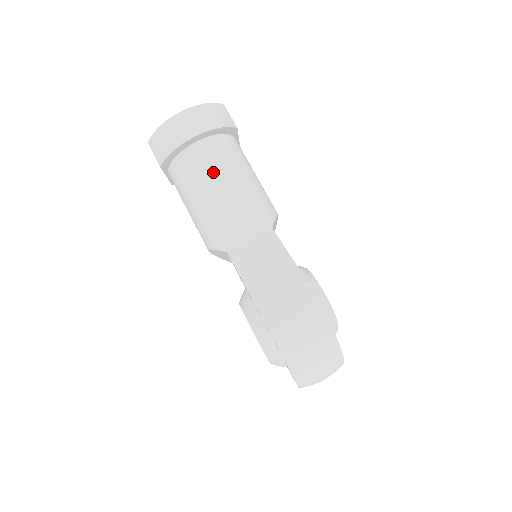
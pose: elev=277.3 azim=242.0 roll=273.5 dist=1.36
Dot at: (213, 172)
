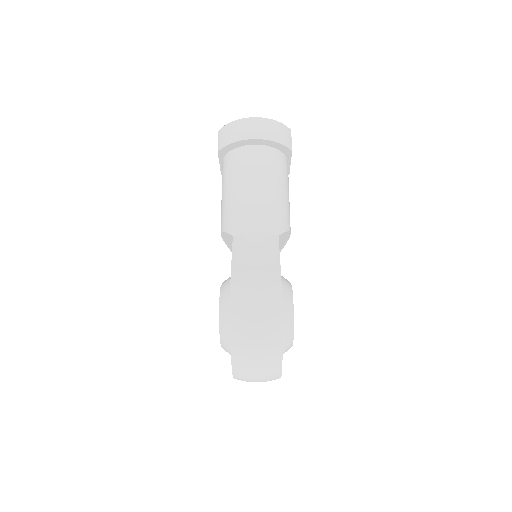
Dot at: (255, 172)
